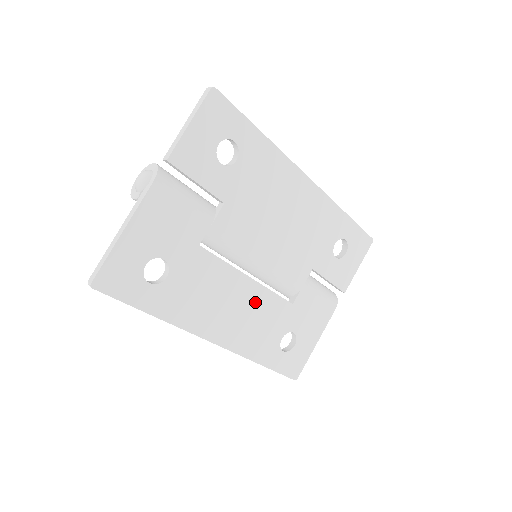
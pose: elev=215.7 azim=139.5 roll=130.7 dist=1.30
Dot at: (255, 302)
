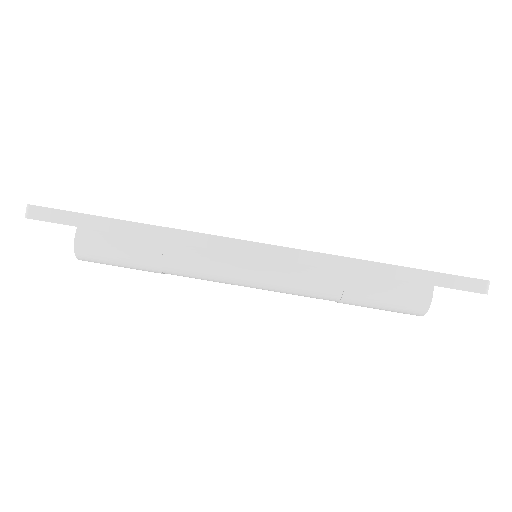
Dot at: occluded
